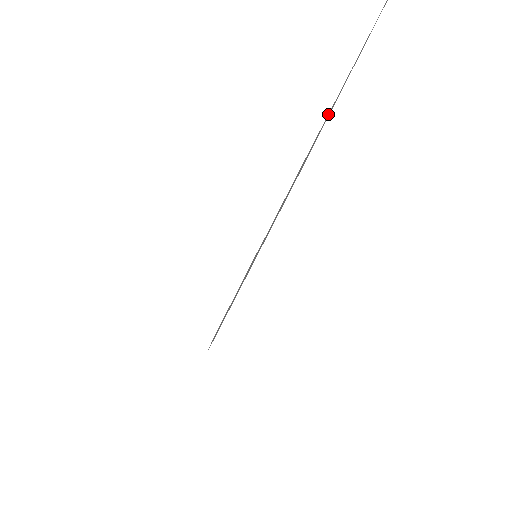
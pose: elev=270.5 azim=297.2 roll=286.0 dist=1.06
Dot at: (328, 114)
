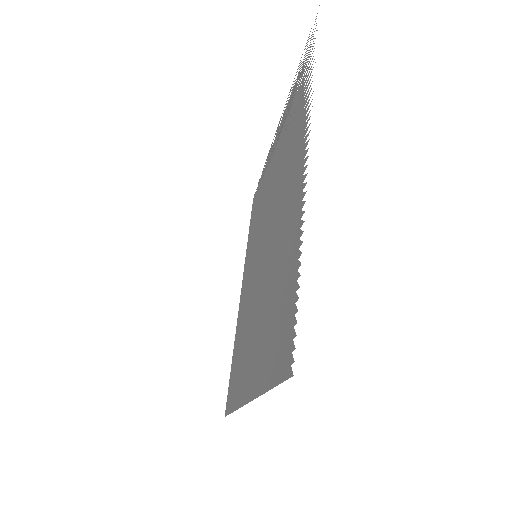
Dot at: (252, 399)
